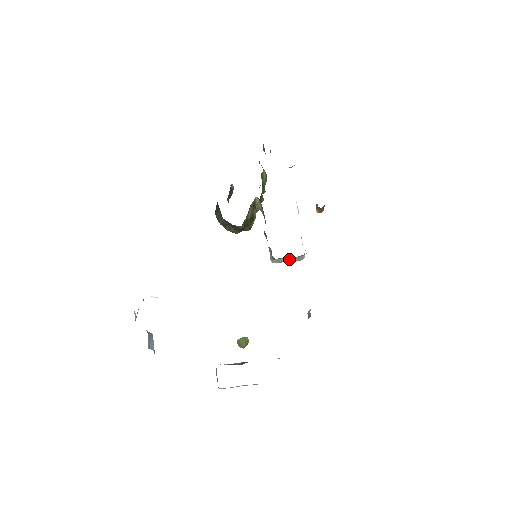
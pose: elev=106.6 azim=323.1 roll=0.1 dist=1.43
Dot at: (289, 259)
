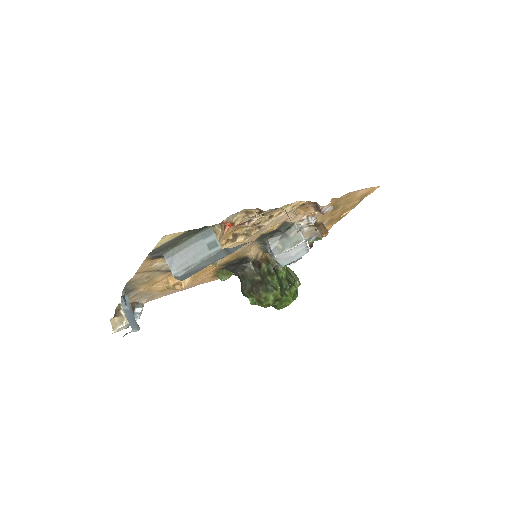
Dot at: (286, 241)
